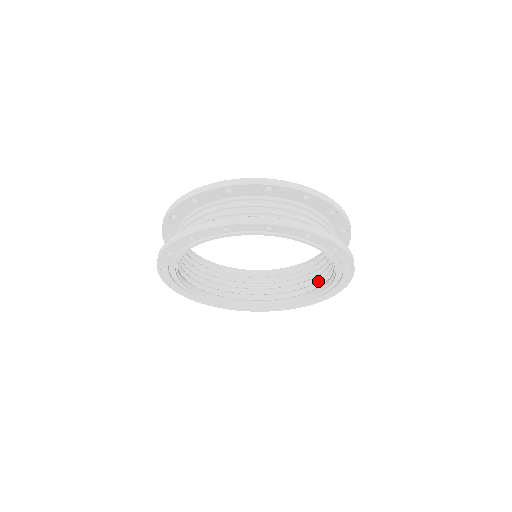
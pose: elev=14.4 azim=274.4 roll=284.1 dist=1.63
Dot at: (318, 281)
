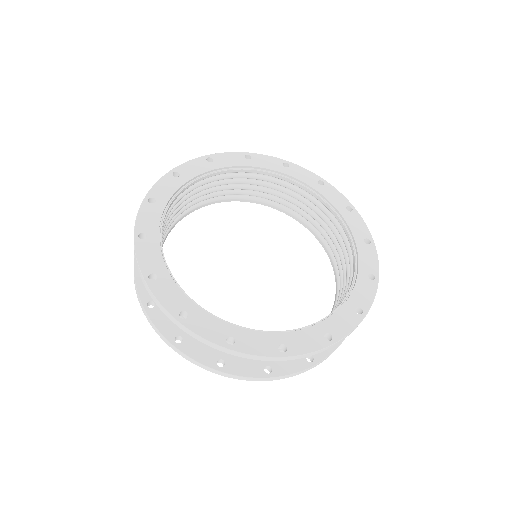
Dot at: (303, 216)
